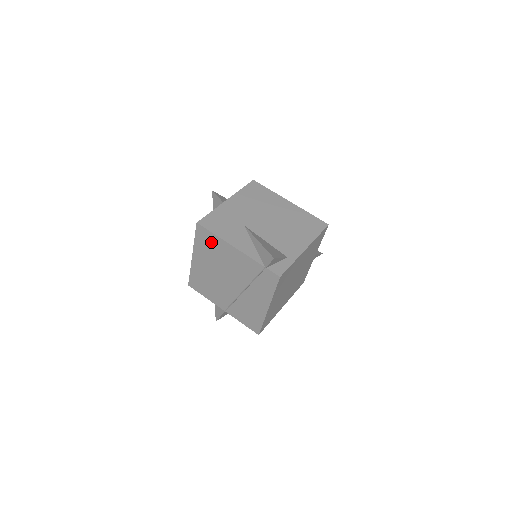
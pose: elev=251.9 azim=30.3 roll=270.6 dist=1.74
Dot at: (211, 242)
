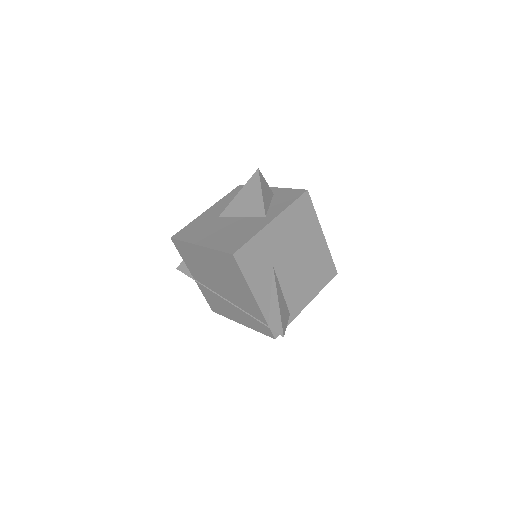
Dot at: (233, 271)
